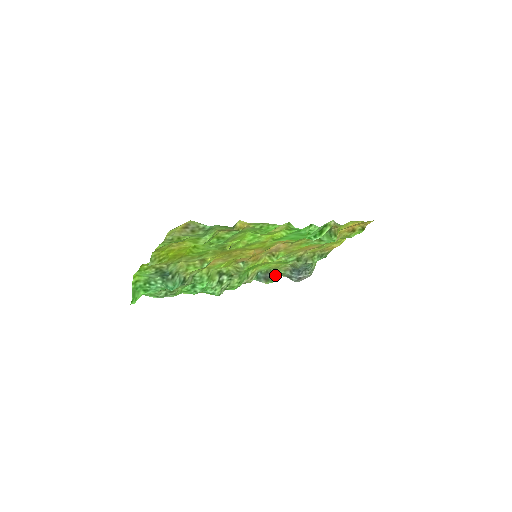
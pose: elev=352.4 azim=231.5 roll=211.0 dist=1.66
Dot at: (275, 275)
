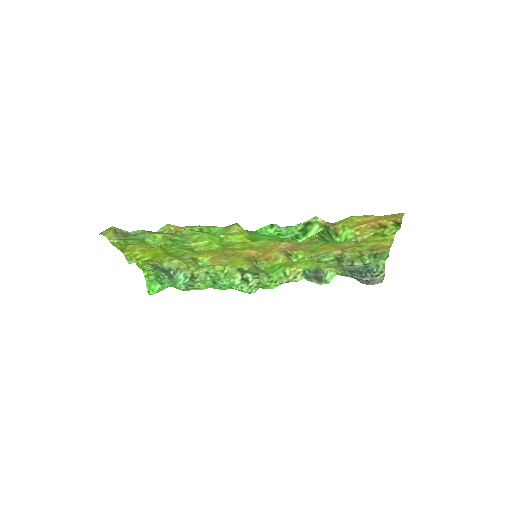
Dot at: (335, 275)
